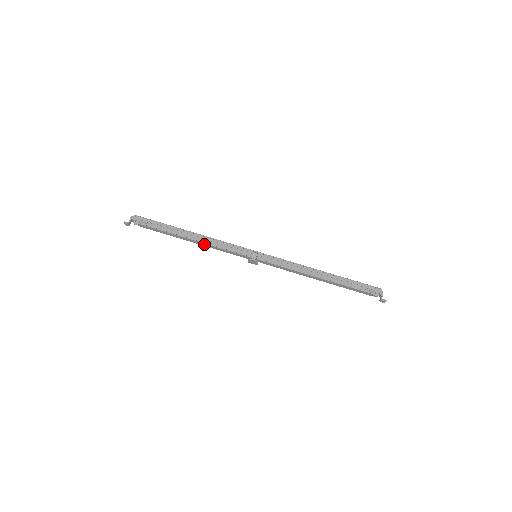
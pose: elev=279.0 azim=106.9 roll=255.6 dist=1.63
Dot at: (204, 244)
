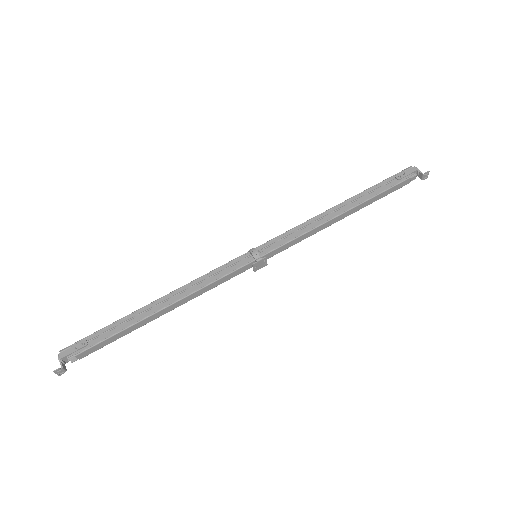
Dot at: (184, 300)
